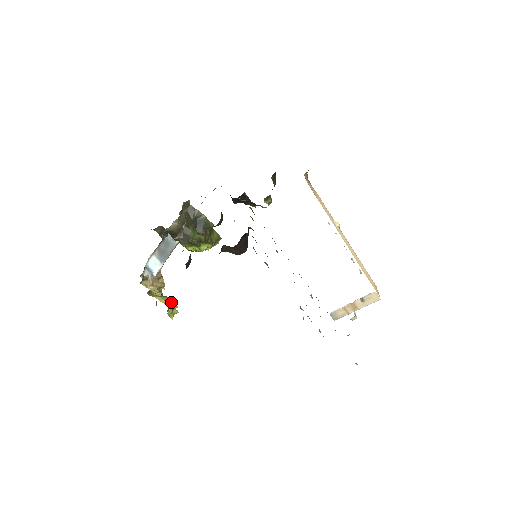
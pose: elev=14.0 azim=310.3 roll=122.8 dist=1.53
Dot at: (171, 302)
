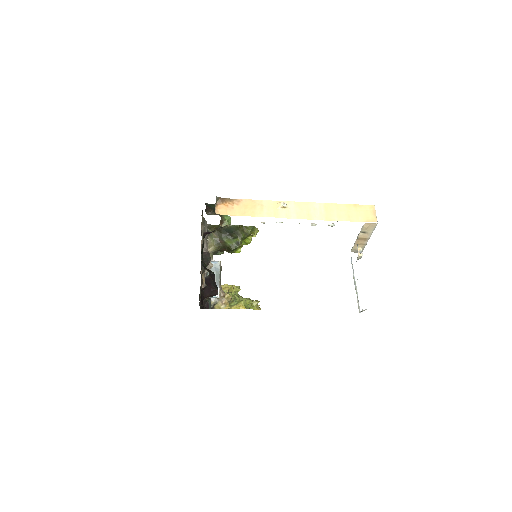
Dot at: (246, 302)
